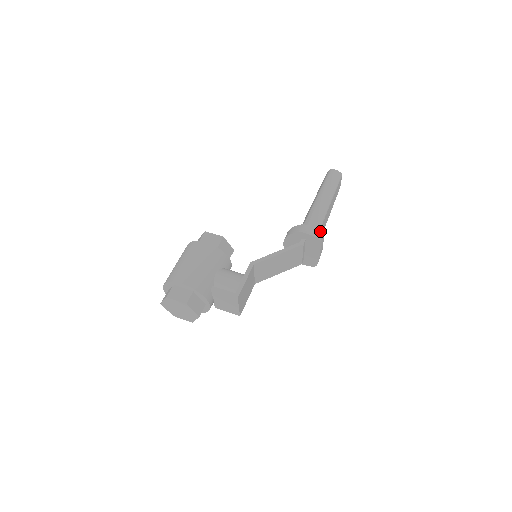
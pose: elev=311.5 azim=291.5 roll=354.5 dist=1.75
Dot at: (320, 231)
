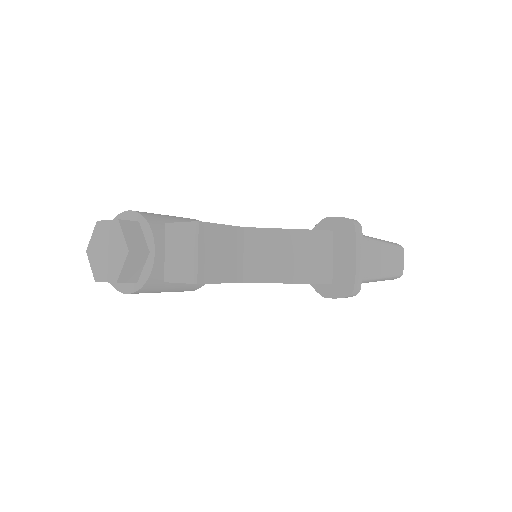
Dot at: (356, 221)
